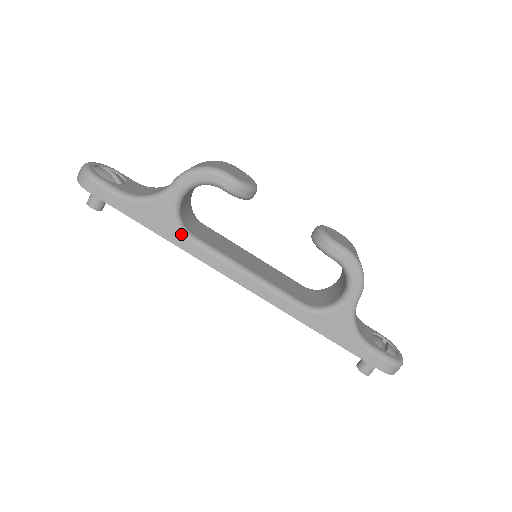
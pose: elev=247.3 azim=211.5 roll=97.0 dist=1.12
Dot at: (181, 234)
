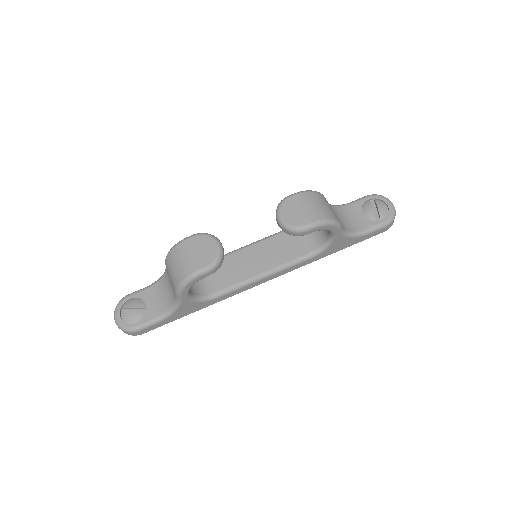
Dot at: (210, 301)
